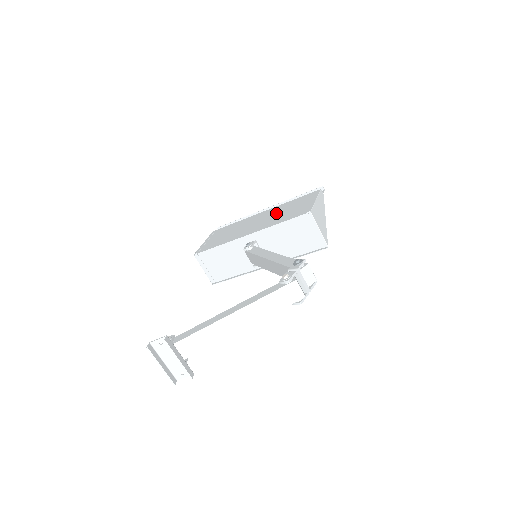
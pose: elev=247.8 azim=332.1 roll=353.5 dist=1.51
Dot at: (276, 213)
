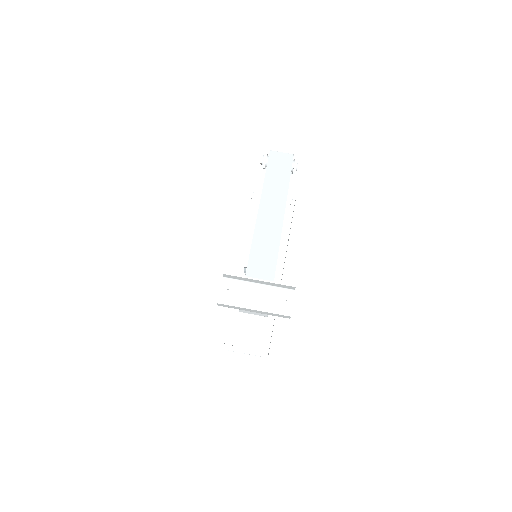
Dot at: occluded
